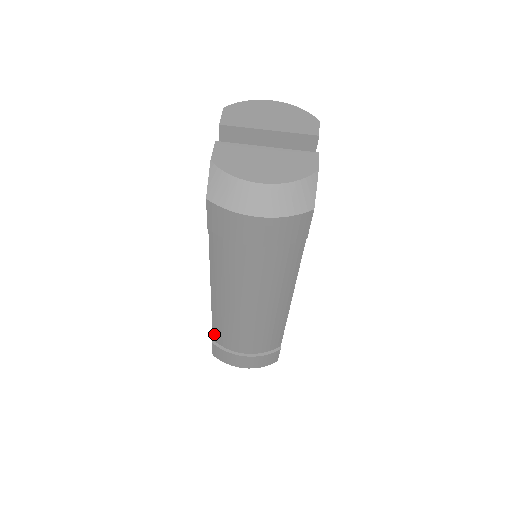
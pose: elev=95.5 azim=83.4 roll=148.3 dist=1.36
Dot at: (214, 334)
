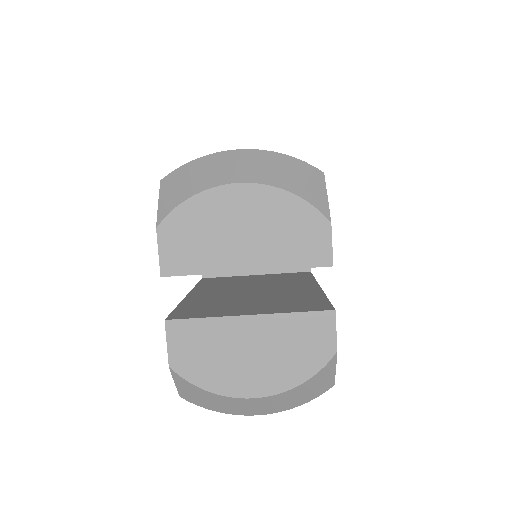
Dot at: occluded
